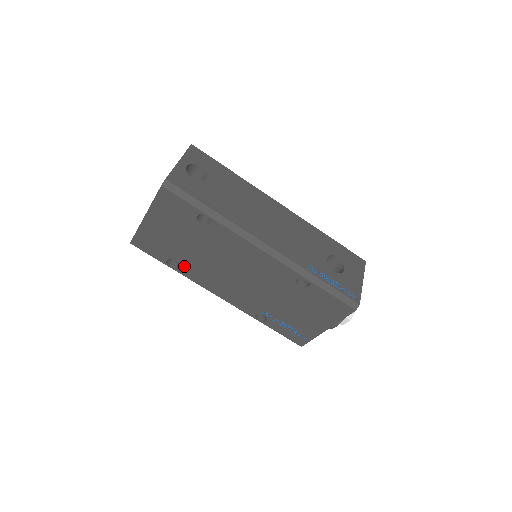
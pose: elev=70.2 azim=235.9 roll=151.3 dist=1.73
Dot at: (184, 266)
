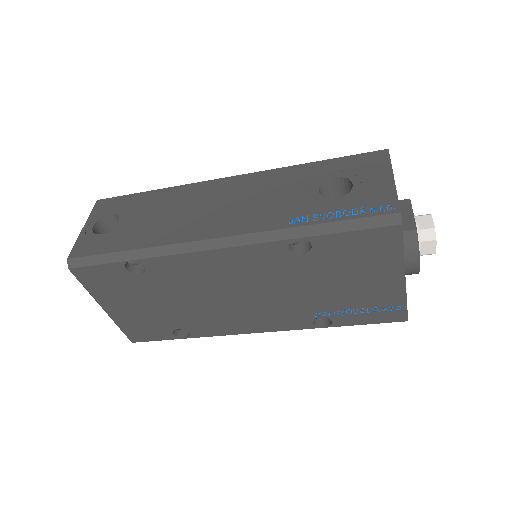
Dot at: (191, 328)
